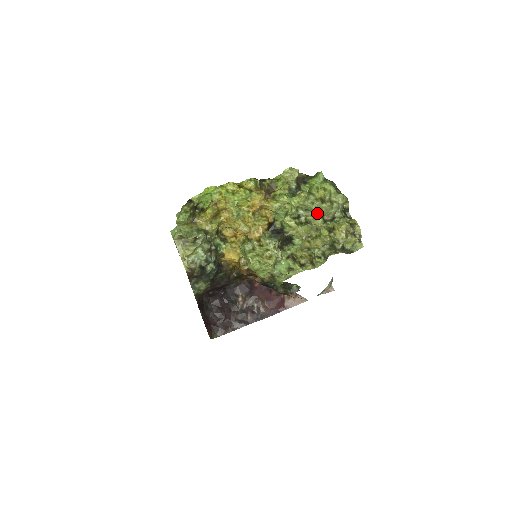
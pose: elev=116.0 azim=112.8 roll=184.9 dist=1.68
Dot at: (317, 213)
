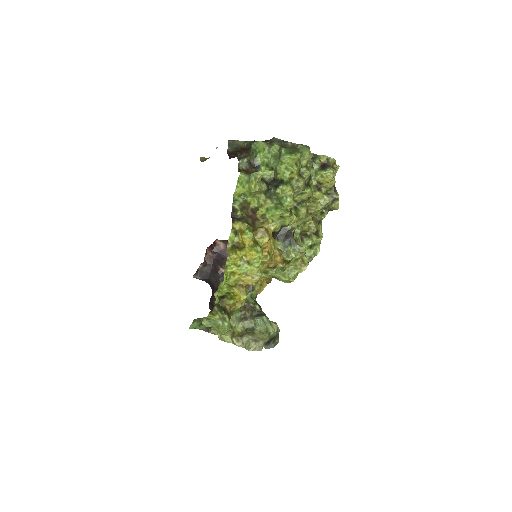
Dot at: (304, 189)
